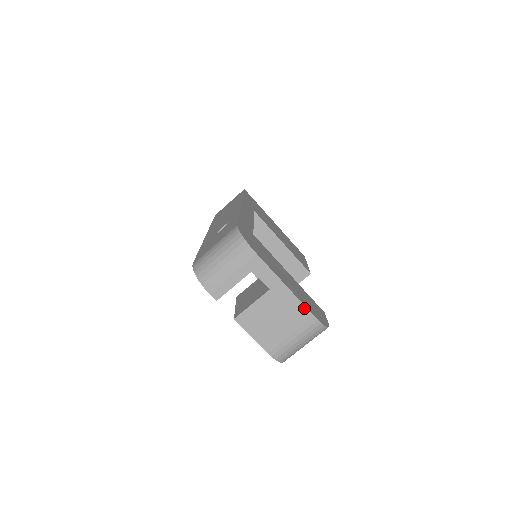
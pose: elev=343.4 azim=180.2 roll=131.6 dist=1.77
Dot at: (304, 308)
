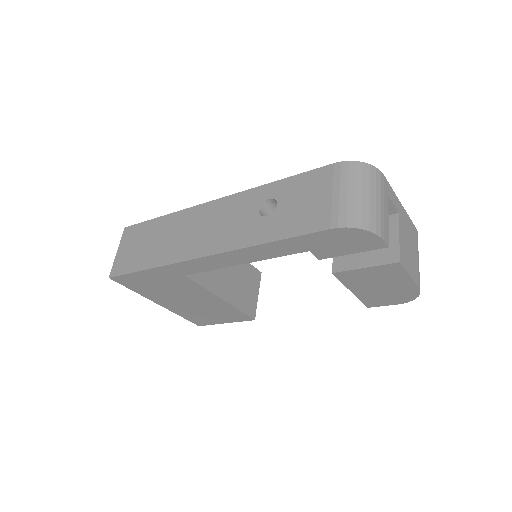
Dot at: (412, 223)
